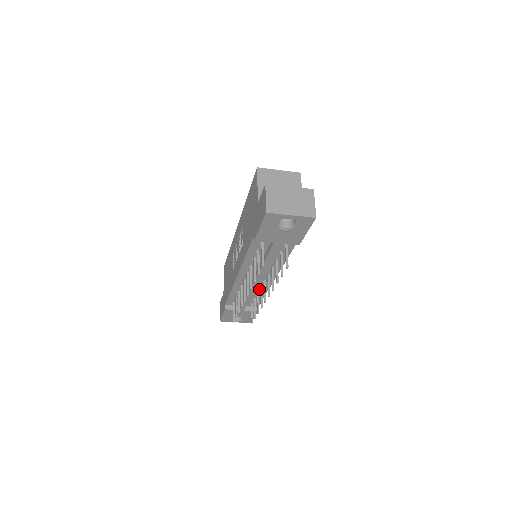
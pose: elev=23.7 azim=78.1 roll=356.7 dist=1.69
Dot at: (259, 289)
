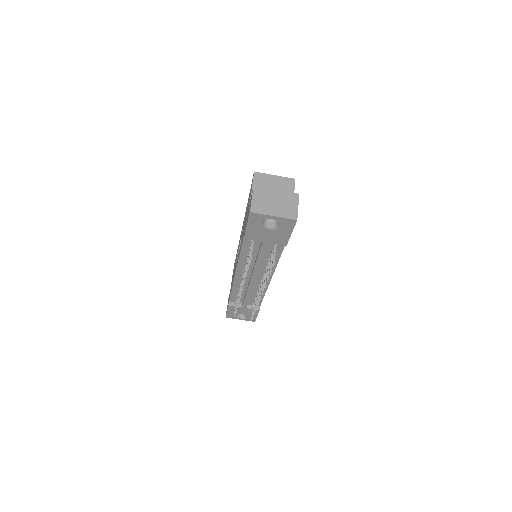
Dot at: (258, 288)
